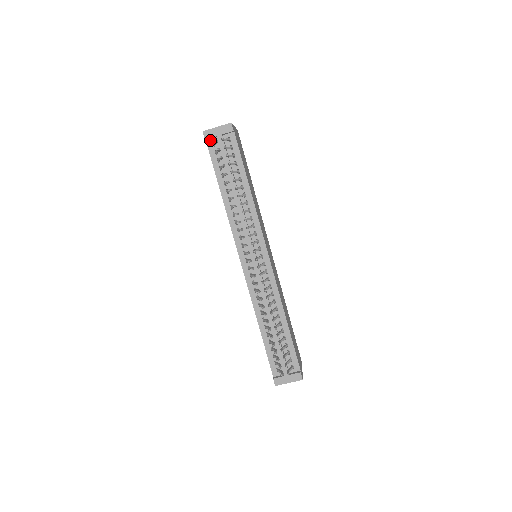
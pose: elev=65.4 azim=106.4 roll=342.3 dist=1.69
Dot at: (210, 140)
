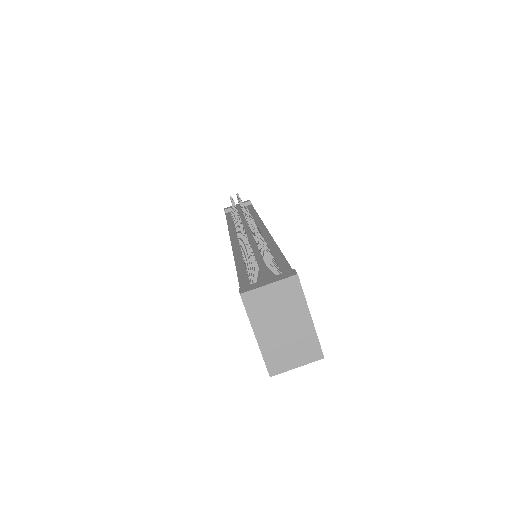
Dot at: (229, 212)
